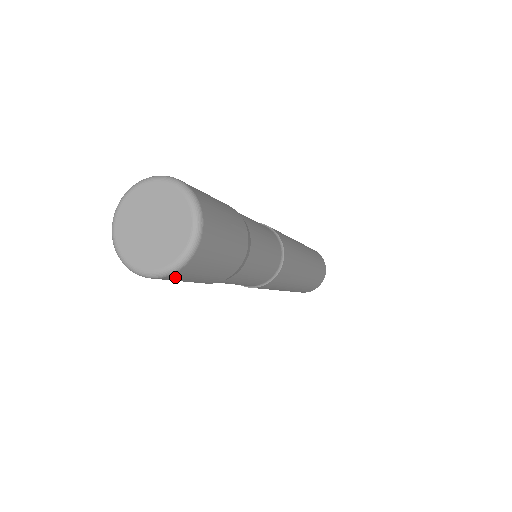
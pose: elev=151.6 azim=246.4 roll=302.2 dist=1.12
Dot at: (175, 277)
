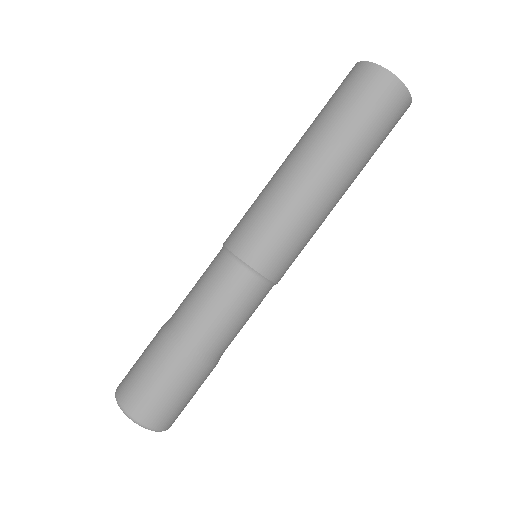
Dot at: occluded
